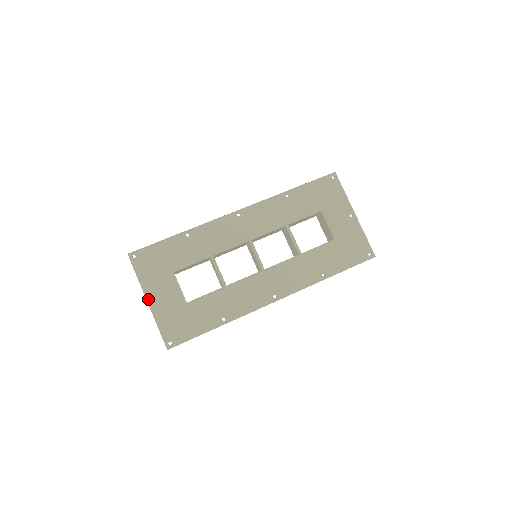
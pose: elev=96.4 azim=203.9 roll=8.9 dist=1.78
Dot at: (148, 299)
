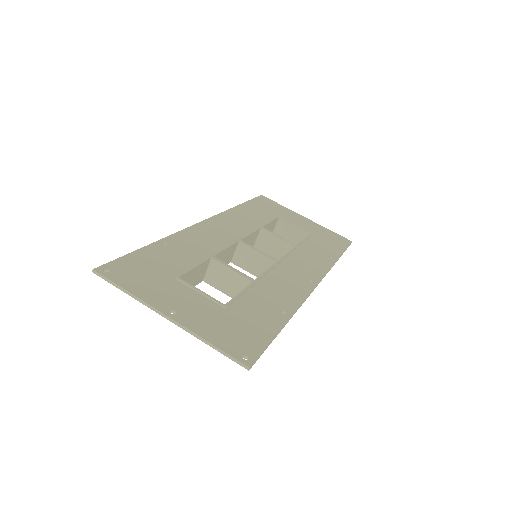
Dot at: (166, 313)
